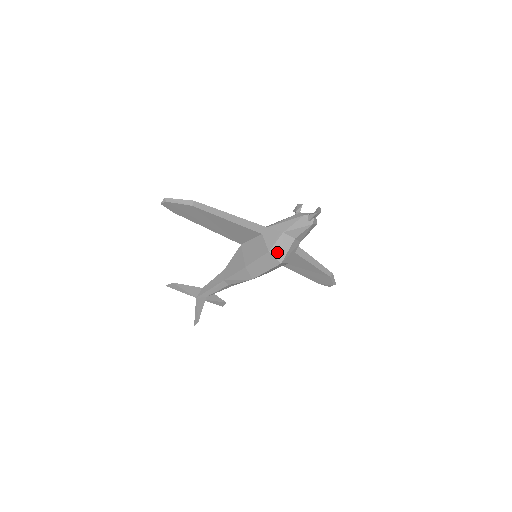
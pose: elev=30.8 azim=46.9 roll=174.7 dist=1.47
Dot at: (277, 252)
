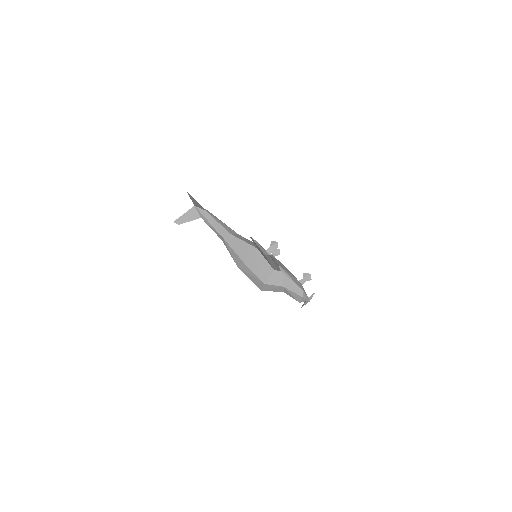
Dot at: (267, 287)
